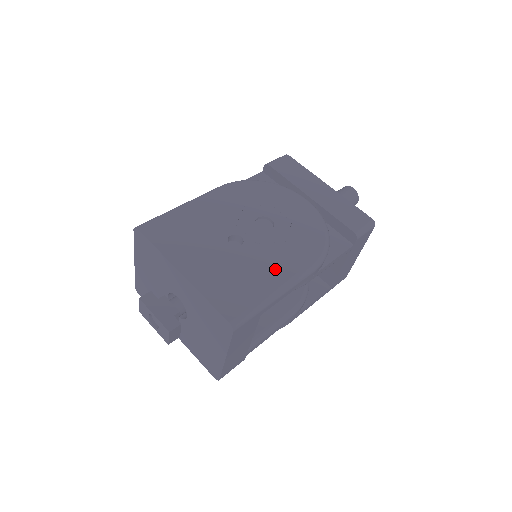
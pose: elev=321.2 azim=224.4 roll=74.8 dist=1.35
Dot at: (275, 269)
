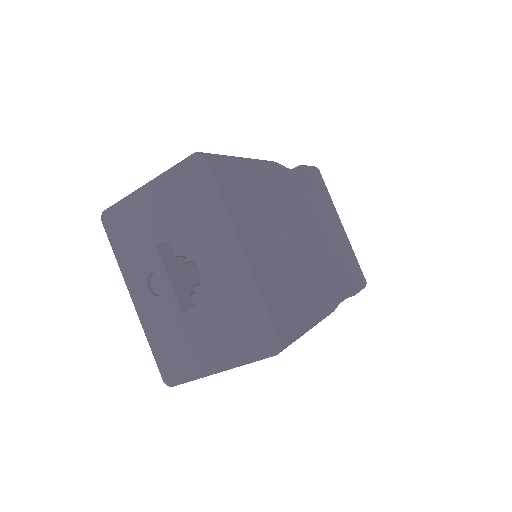
Dot at: (312, 295)
